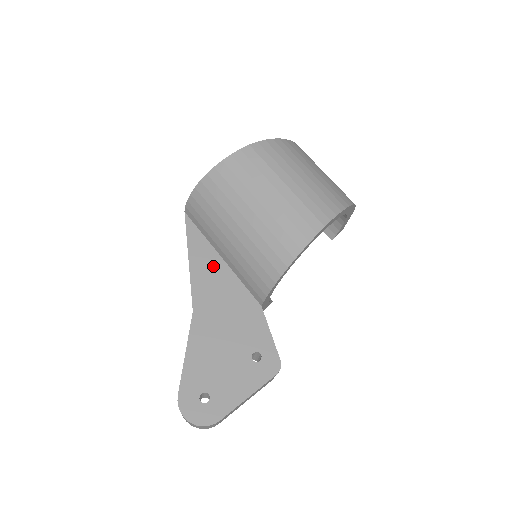
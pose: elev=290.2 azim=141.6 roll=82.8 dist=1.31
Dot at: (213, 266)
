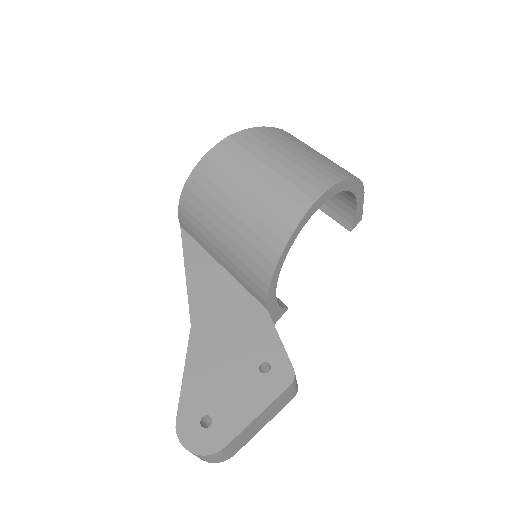
Dot at: (211, 275)
